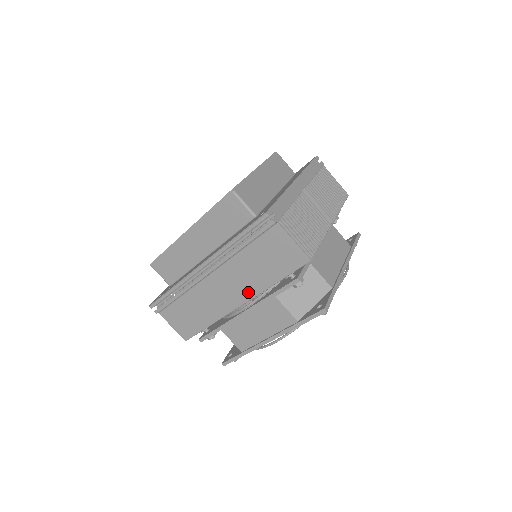
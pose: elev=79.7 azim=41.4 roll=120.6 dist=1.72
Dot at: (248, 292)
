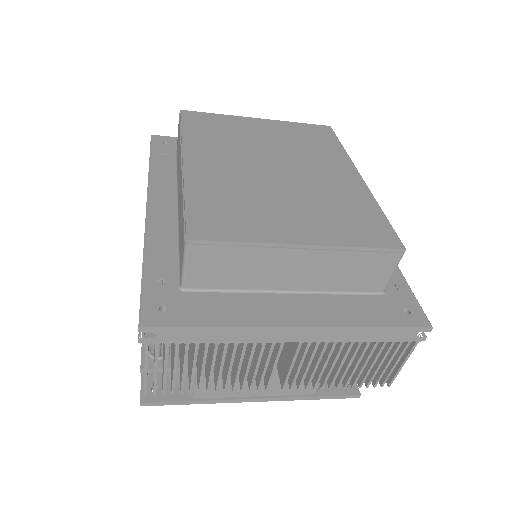
Dot at: occluded
